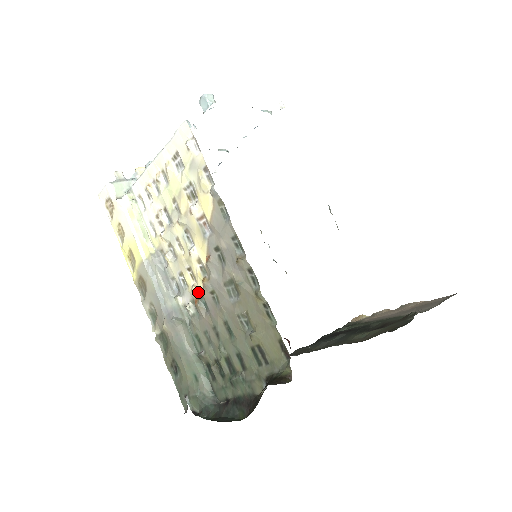
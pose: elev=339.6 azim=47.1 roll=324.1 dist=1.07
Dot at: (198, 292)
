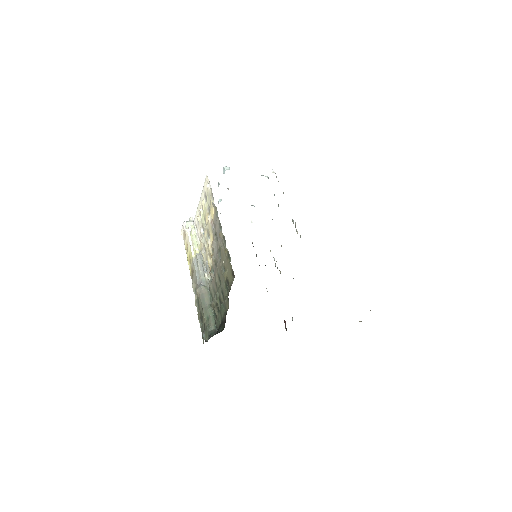
Dot at: (211, 265)
